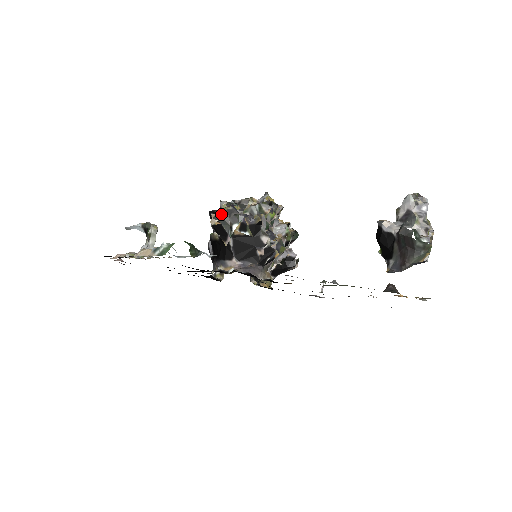
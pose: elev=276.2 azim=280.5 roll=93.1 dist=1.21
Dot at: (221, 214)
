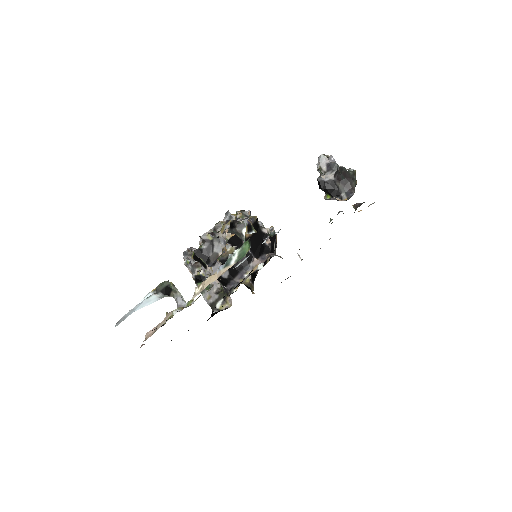
Dot at: (230, 227)
